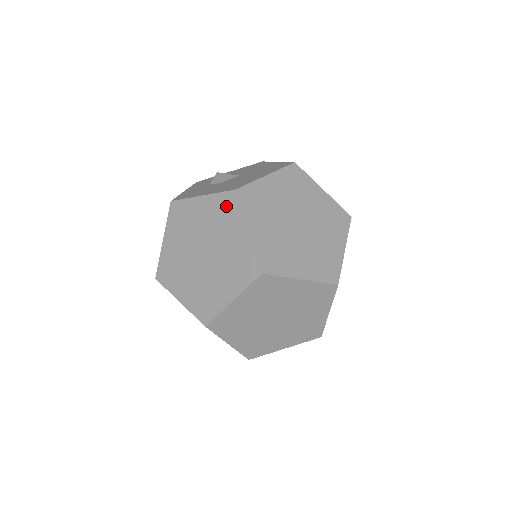
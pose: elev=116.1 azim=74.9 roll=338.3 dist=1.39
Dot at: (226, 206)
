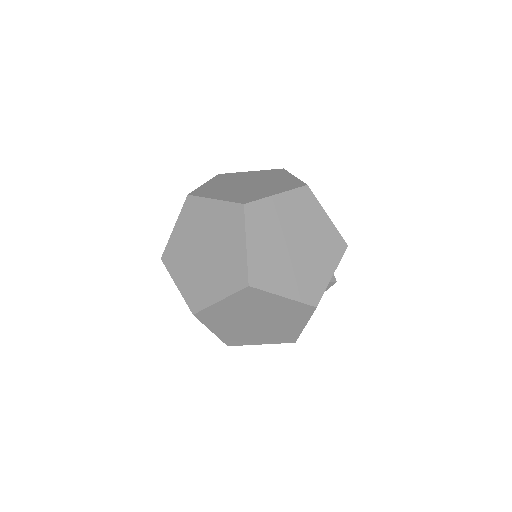
Dot at: (191, 209)
